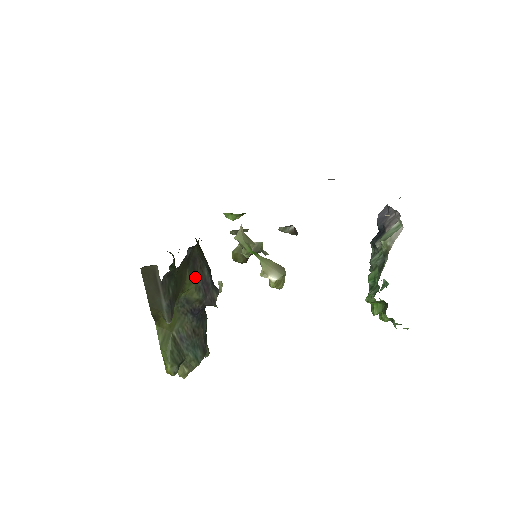
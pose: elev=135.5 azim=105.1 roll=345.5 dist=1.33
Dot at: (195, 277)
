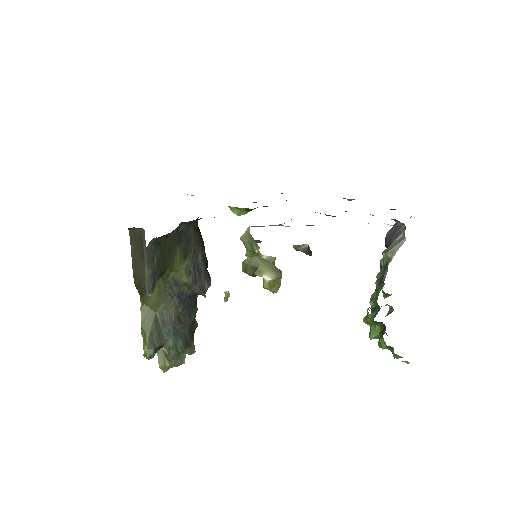
Dot at: (186, 258)
